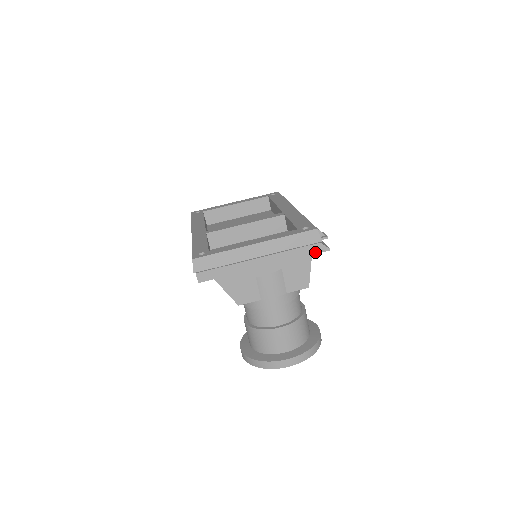
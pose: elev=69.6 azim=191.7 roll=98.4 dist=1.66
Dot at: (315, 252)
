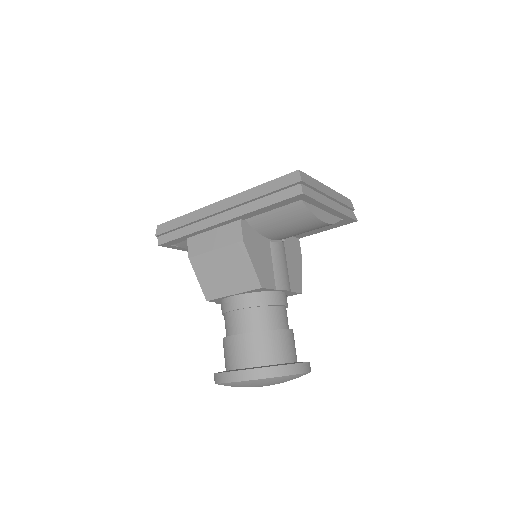
Dot at: (352, 217)
